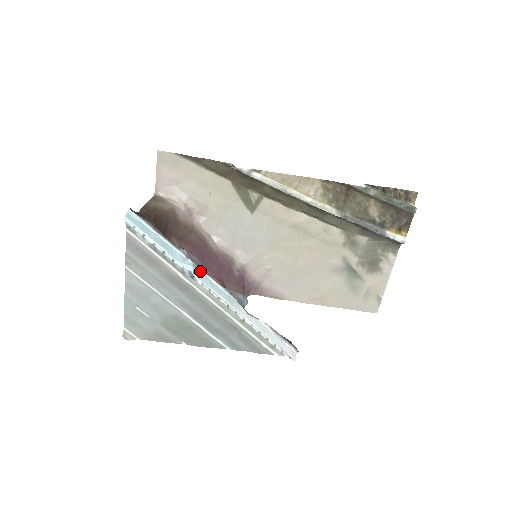
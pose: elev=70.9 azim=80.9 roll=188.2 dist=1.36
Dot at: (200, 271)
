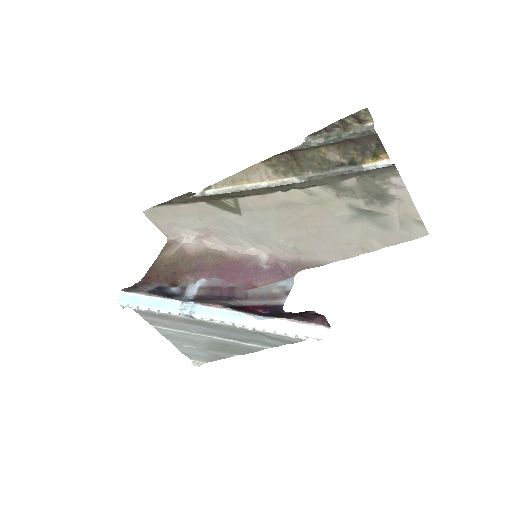
Dot at: (198, 307)
